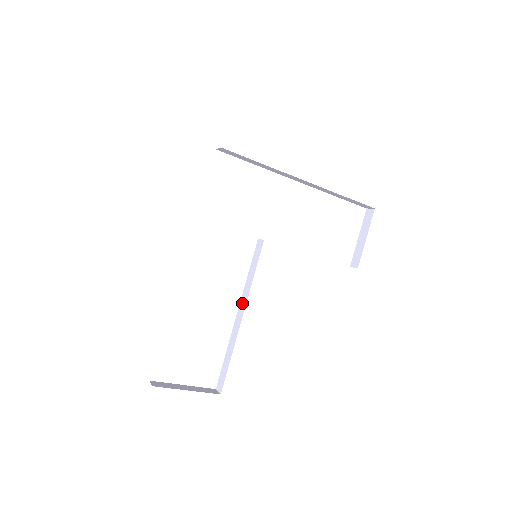
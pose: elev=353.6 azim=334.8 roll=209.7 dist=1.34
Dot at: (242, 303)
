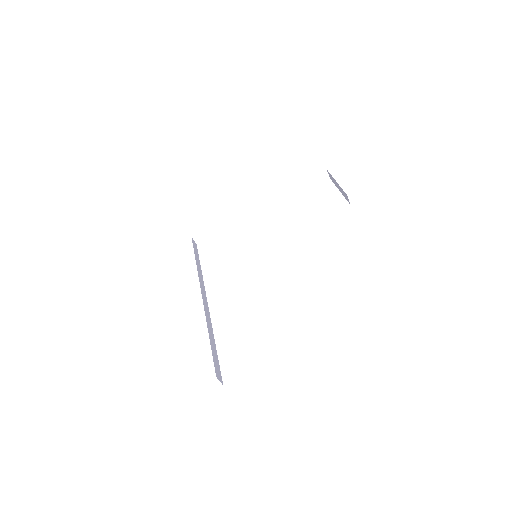
Dot at: occluded
